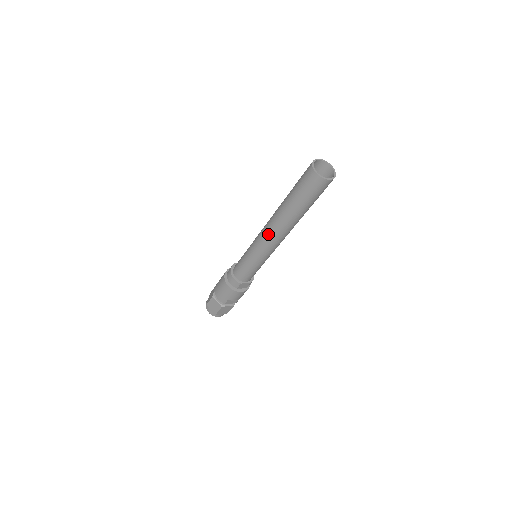
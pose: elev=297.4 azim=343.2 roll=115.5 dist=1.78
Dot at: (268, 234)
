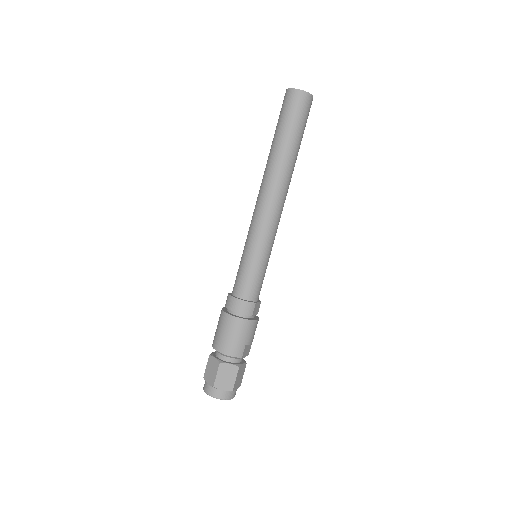
Dot at: (271, 200)
